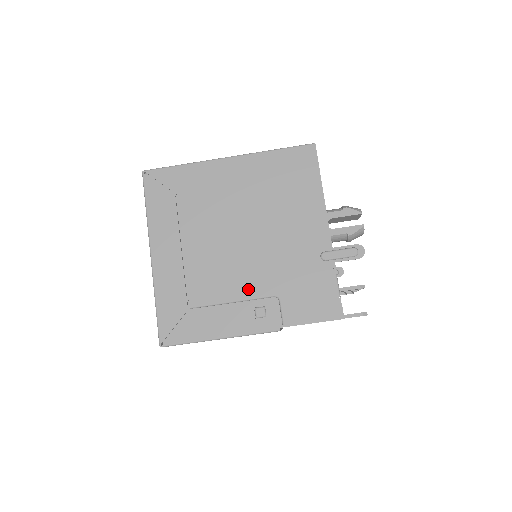
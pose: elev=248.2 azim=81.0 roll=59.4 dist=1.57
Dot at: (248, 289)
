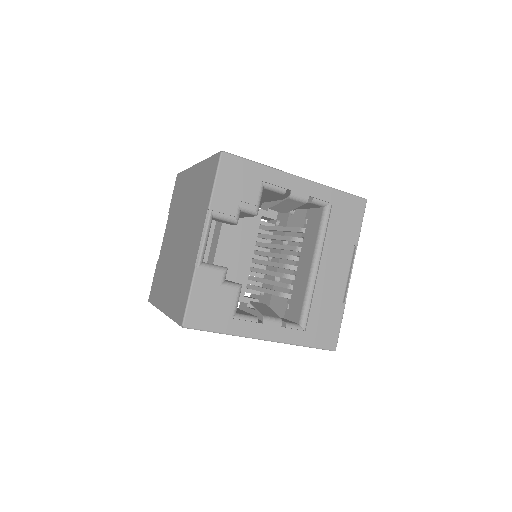
Dot at: occluded
